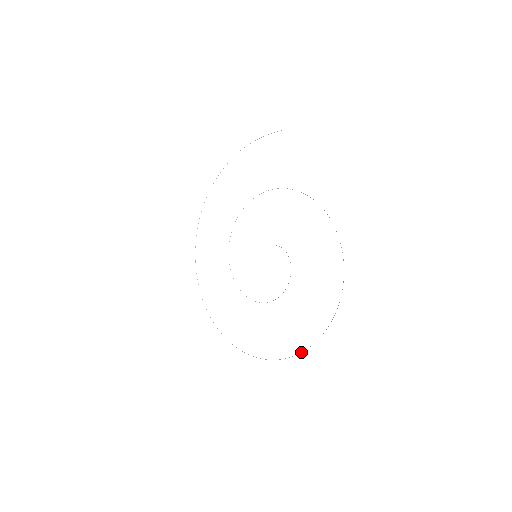
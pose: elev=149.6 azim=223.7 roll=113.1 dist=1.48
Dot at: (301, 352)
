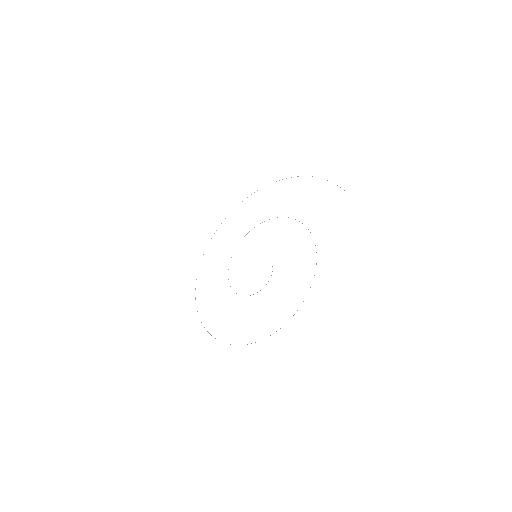
Dot at: occluded
